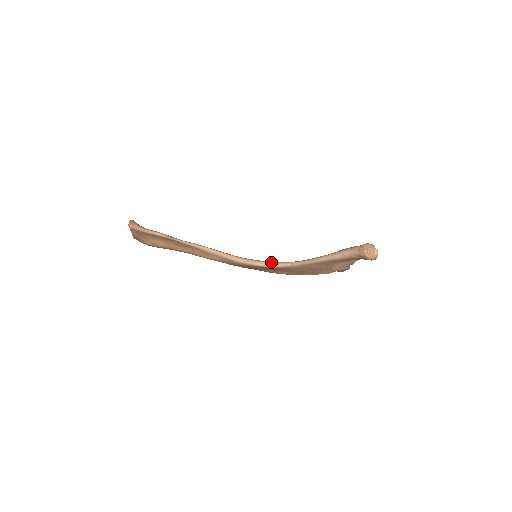
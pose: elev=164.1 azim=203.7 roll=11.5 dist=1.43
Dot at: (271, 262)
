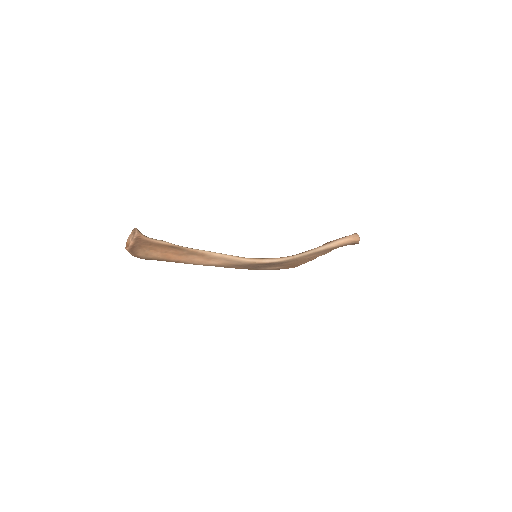
Dot at: (275, 258)
